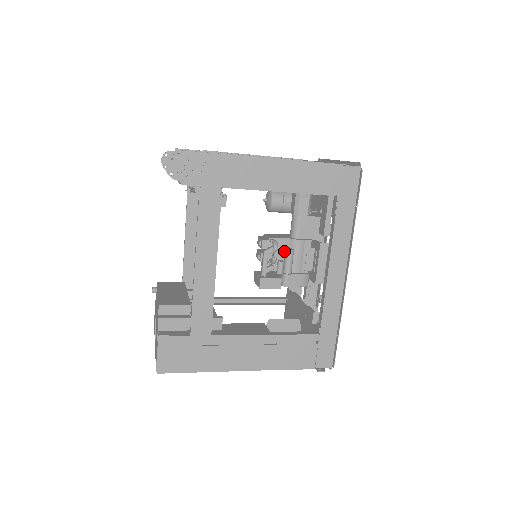
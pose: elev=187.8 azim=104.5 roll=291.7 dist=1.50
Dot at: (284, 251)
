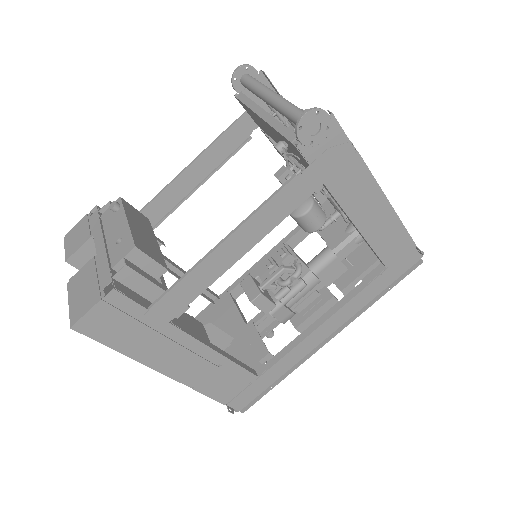
Dot at: occluded
